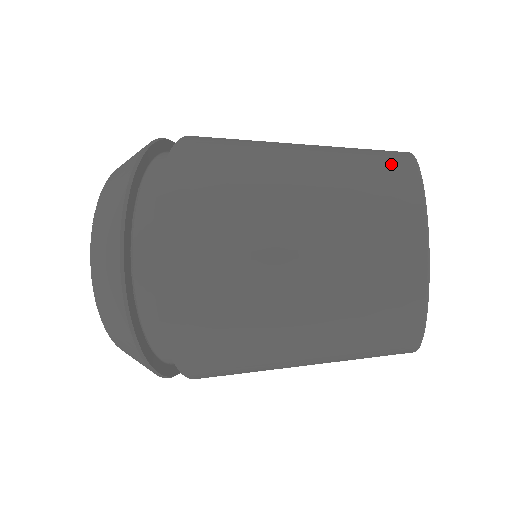
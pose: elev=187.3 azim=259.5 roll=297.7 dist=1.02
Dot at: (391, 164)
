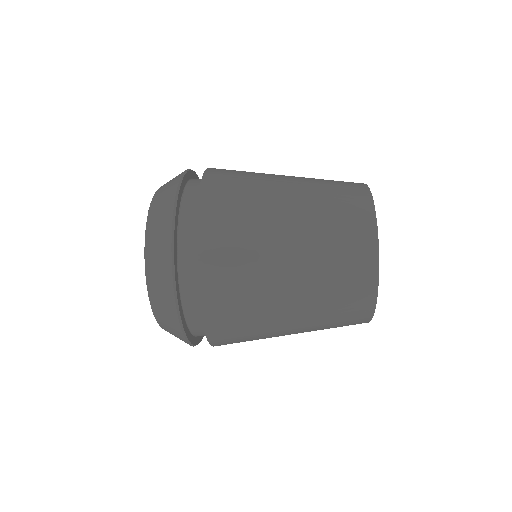
Dot at: (351, 184)
